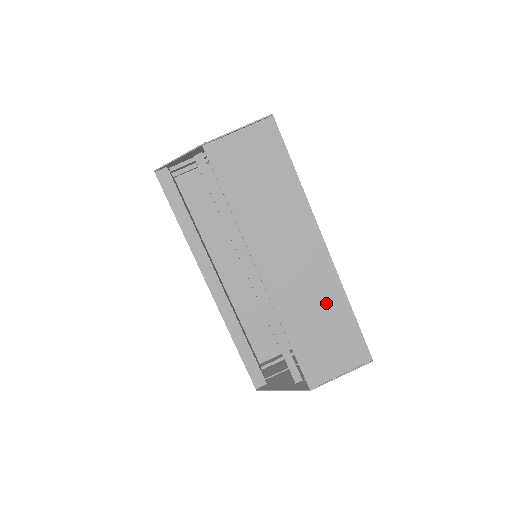
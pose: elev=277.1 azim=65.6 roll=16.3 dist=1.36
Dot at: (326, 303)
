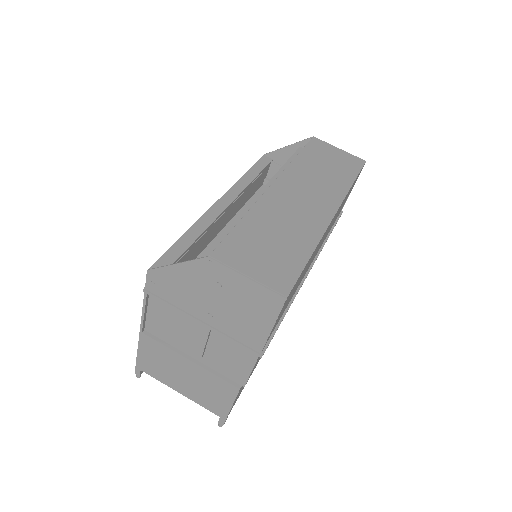
Dot at: (296, 234)
